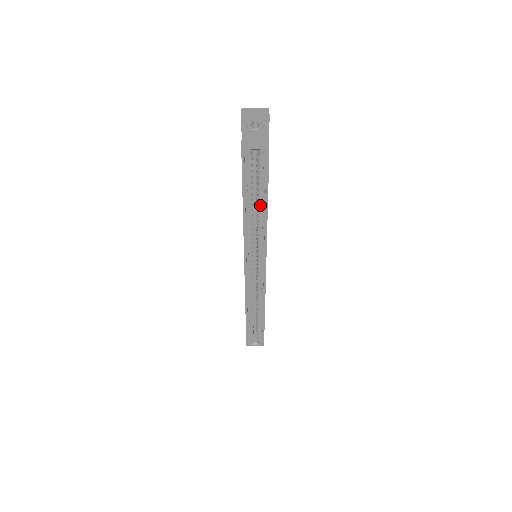
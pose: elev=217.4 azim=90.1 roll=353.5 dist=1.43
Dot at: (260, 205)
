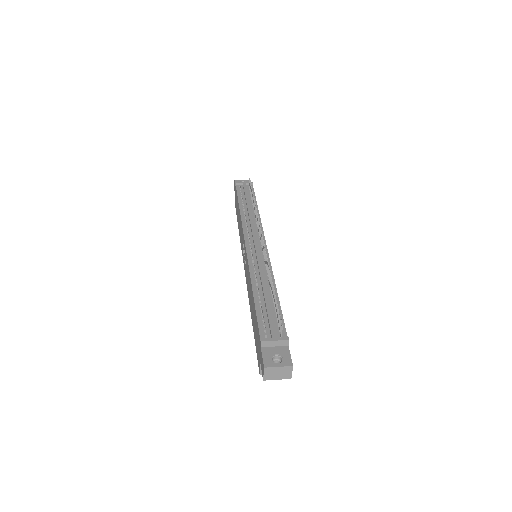
Dot at: occluded
